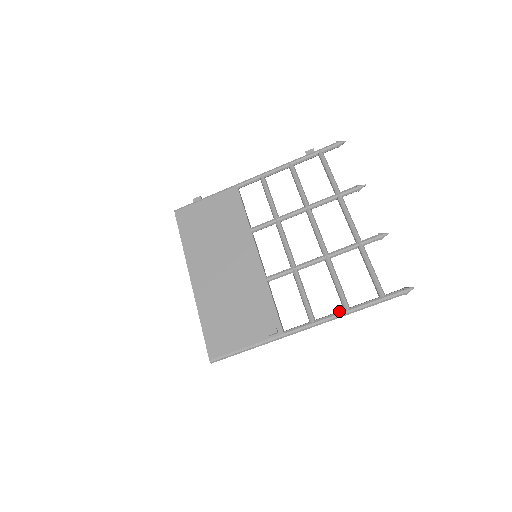
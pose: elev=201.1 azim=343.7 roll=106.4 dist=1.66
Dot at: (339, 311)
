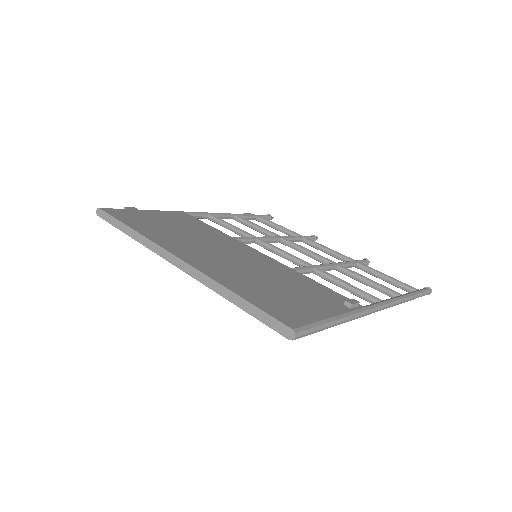
Dot at: (396, 296)
